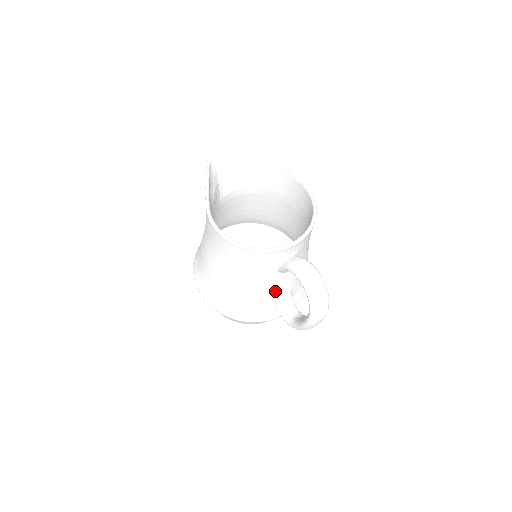
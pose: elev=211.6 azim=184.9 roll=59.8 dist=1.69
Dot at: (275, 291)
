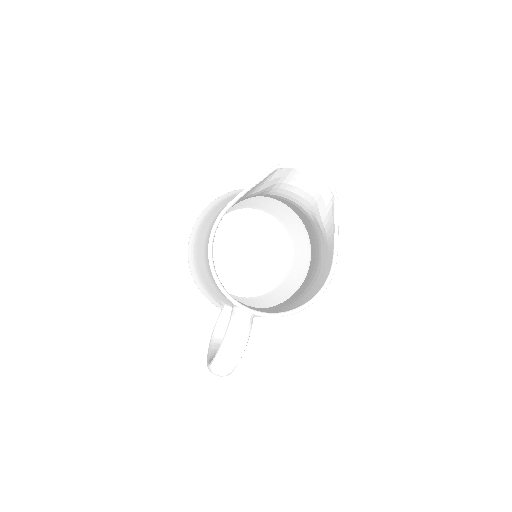
Dot at: occluded
